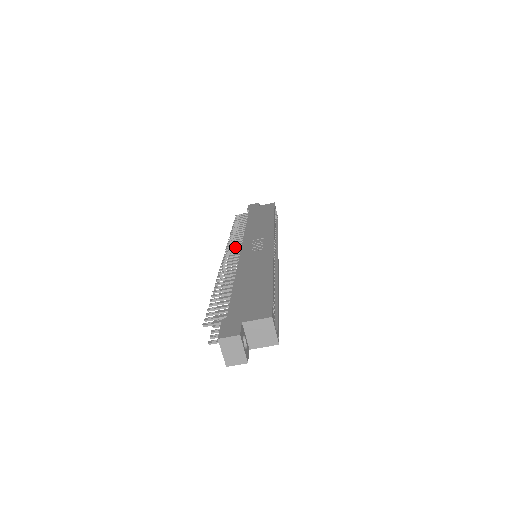
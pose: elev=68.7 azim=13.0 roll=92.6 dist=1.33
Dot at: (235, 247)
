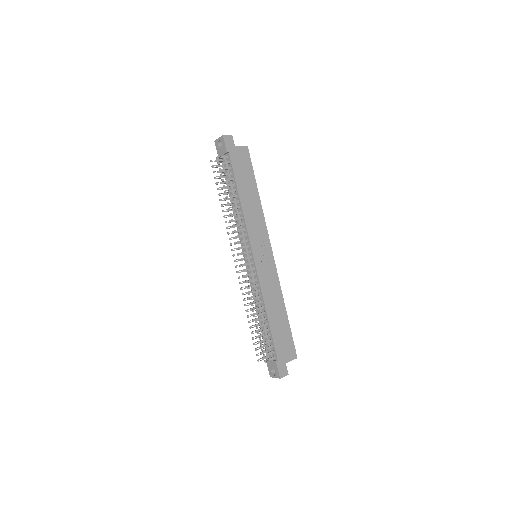
Dot at: occluded
